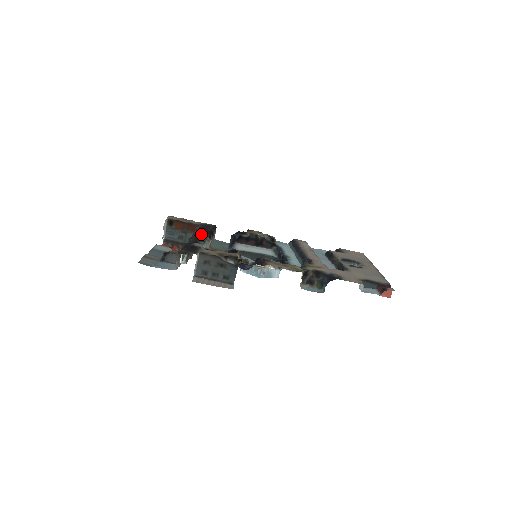
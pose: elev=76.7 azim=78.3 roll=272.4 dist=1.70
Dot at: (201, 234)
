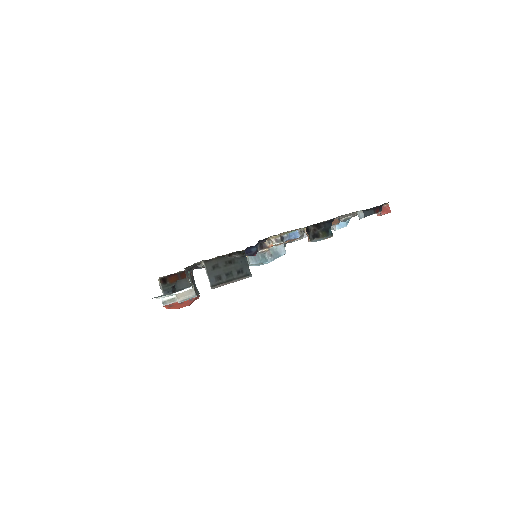
Dot at: occluded
